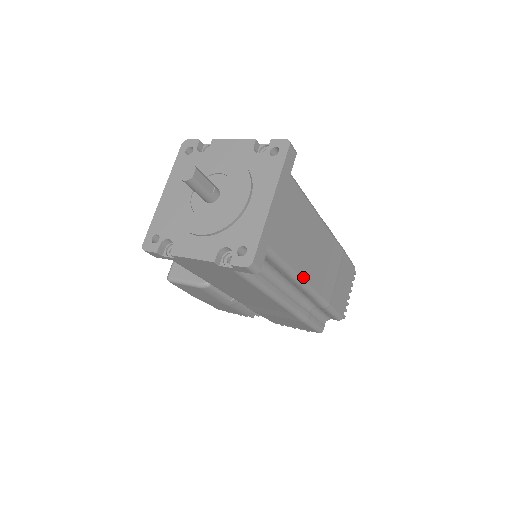
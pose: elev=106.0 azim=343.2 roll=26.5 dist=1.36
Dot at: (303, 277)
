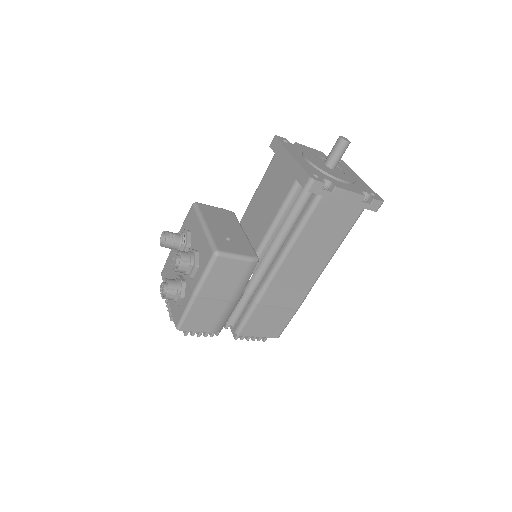
Dot at: occluded
